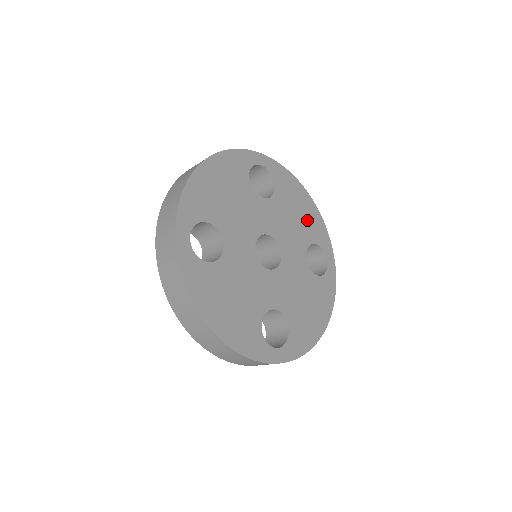
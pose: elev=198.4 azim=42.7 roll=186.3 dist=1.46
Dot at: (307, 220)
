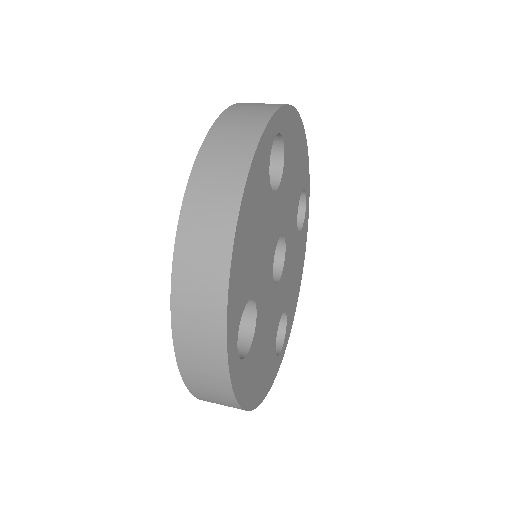
Dot at: (299, 167)
